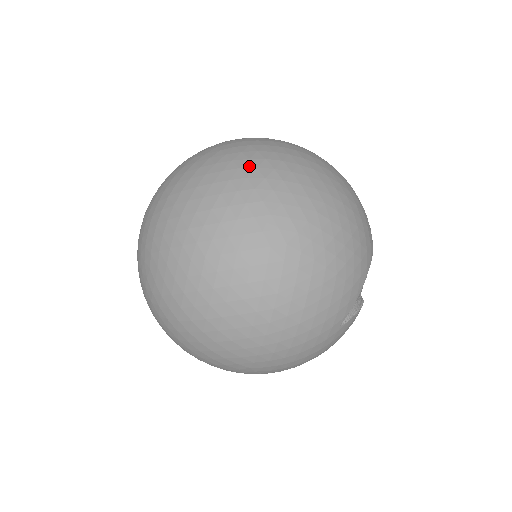
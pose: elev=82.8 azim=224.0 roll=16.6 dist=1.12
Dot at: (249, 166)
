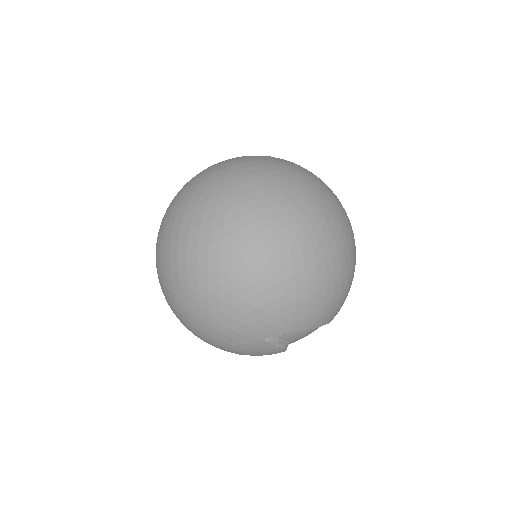
Dot at: (316, 193)
